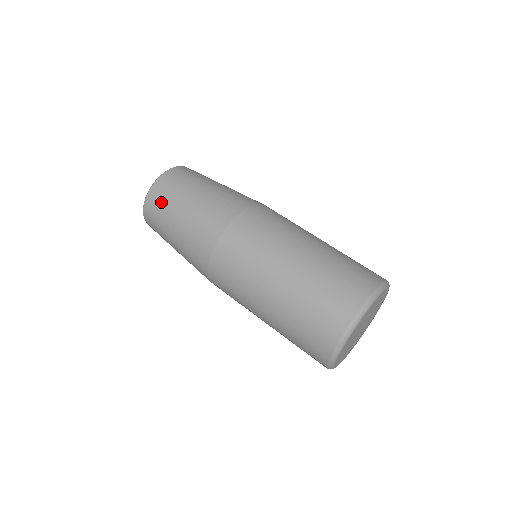
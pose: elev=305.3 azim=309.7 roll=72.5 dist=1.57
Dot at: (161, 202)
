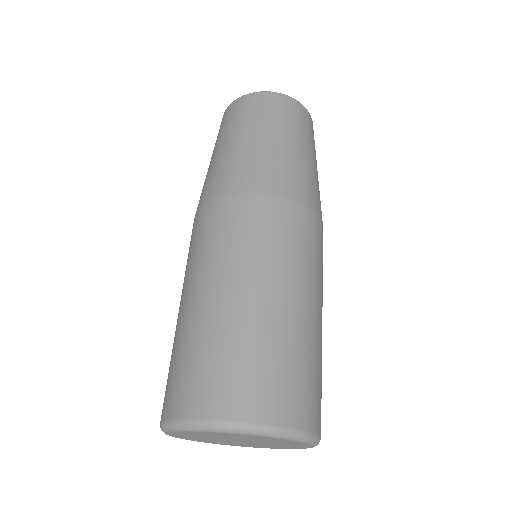
Dot at: (245, 112)
